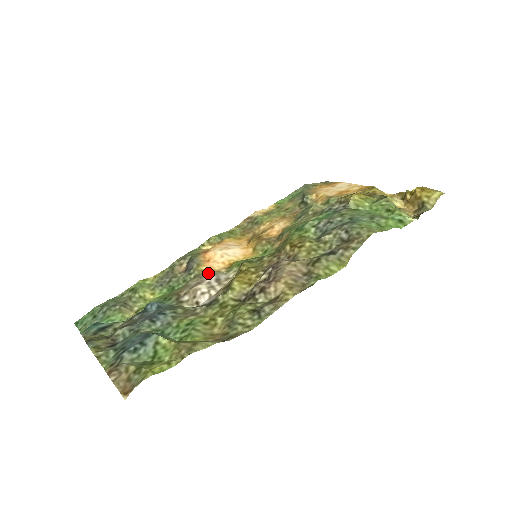
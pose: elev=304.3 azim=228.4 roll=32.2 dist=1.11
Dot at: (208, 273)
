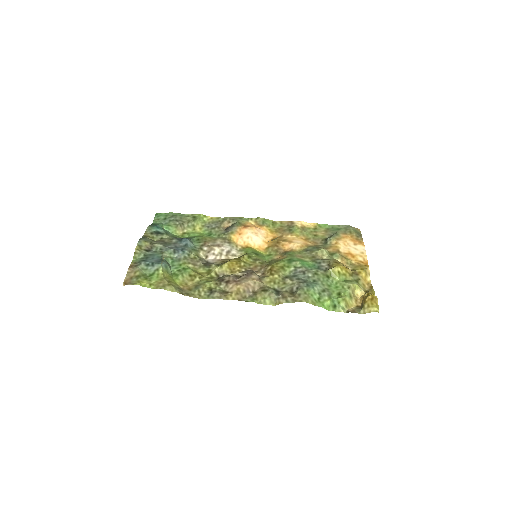
Dot at: (231, 242)
